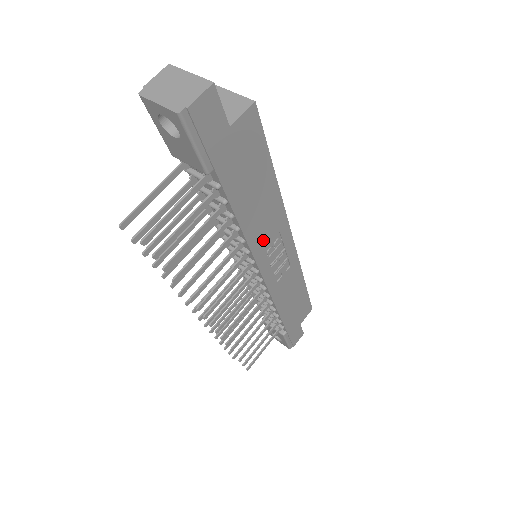
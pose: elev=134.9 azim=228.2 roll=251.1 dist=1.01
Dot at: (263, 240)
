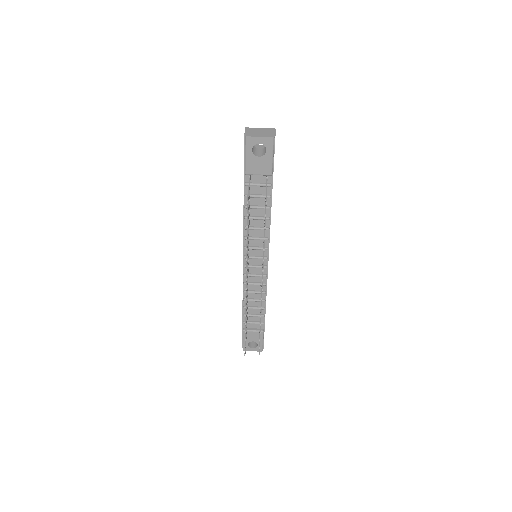
Dot at: occluded
